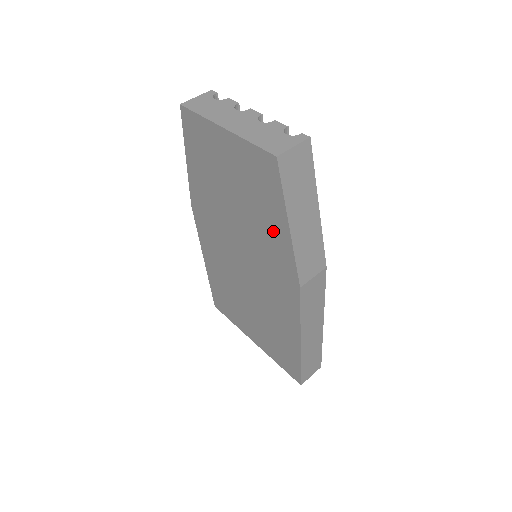
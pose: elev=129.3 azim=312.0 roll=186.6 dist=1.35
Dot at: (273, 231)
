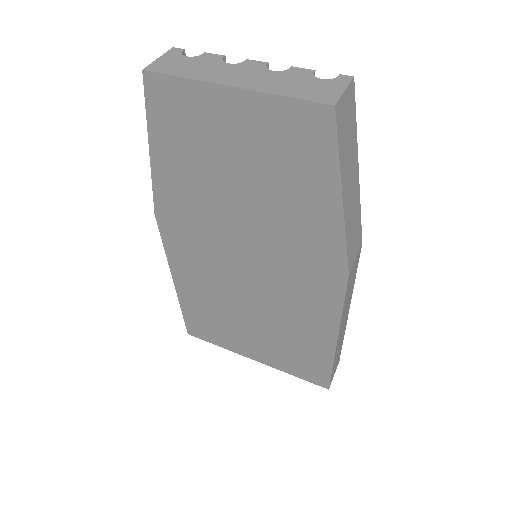
Dot at: (311, 213)
